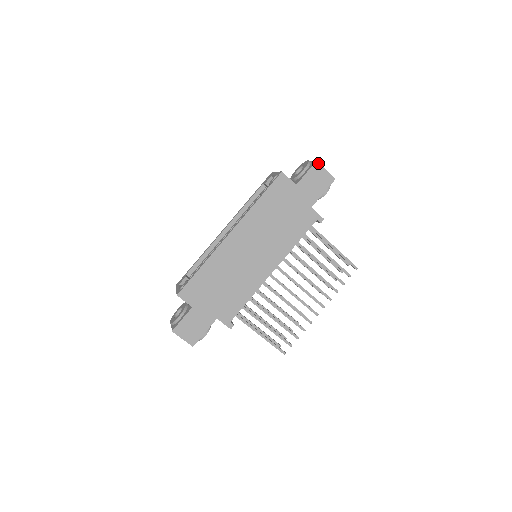
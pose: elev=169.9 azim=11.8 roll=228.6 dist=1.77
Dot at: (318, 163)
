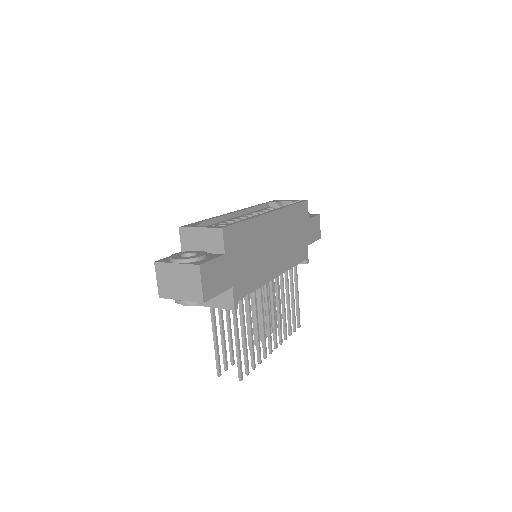
Dot at: occluded
